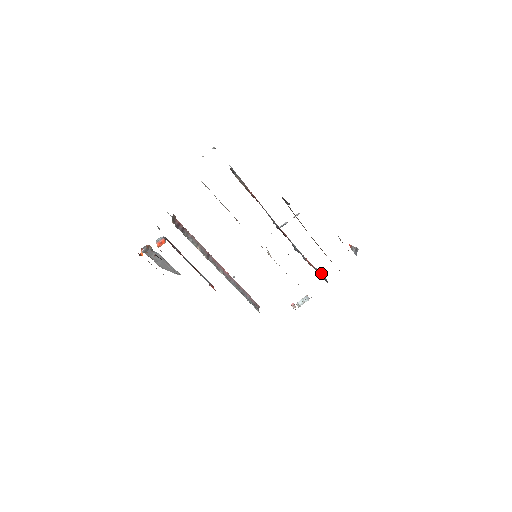
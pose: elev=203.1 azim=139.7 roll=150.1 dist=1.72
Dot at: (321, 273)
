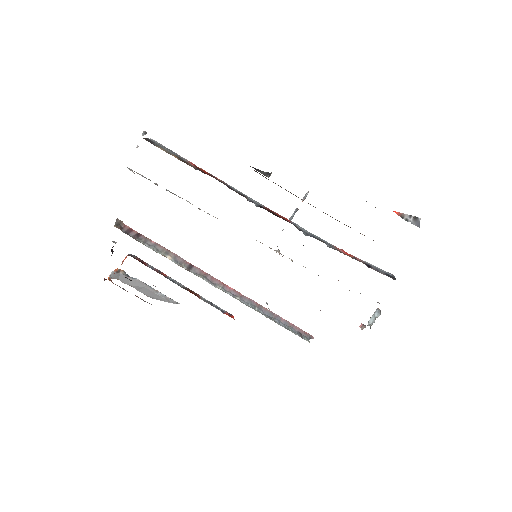
Dot at: (382, 270)
